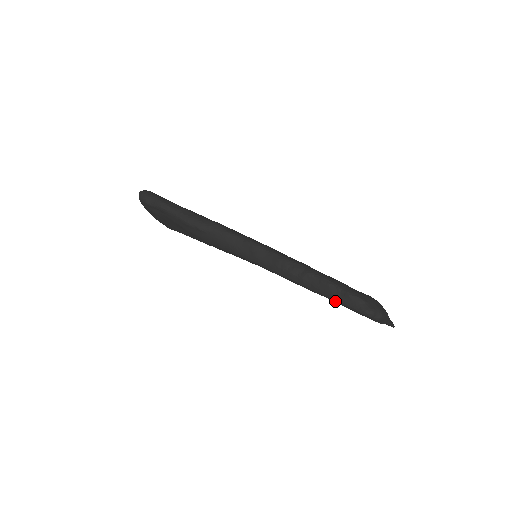
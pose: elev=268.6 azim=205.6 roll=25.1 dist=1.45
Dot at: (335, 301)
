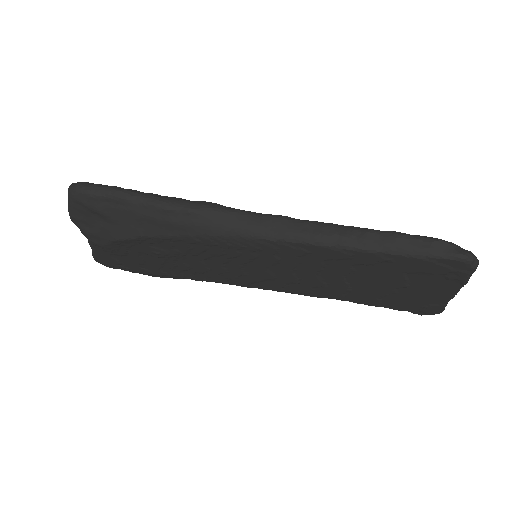
Dot at: (418, 256)
